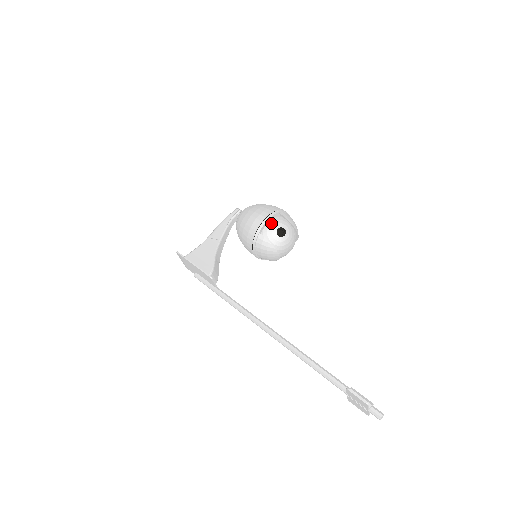
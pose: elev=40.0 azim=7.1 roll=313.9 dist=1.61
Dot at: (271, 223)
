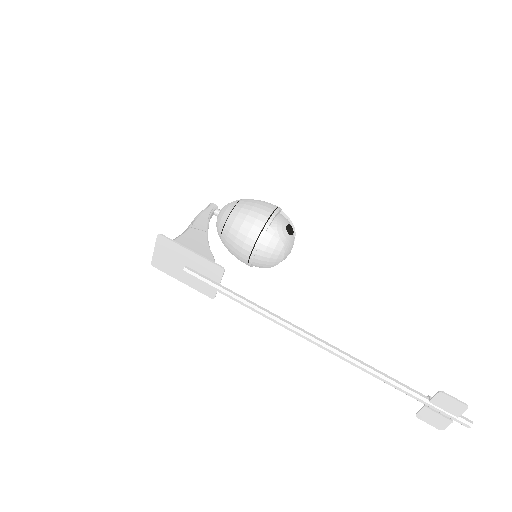
Dot at: (279, 218)
